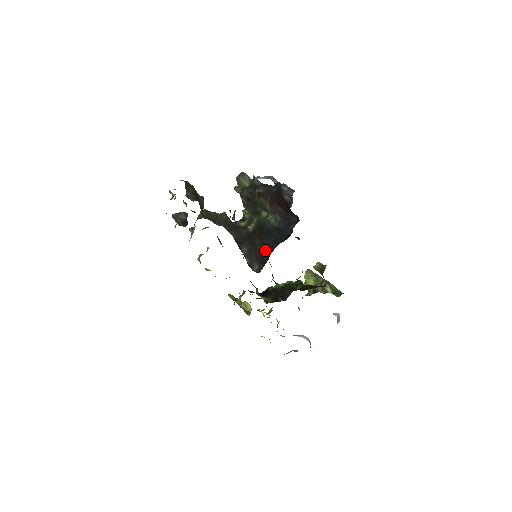
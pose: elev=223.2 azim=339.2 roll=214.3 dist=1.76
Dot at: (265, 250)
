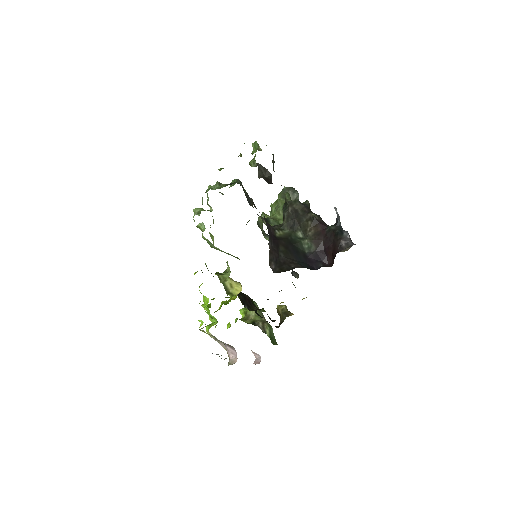
Dot at: (287, 261)
